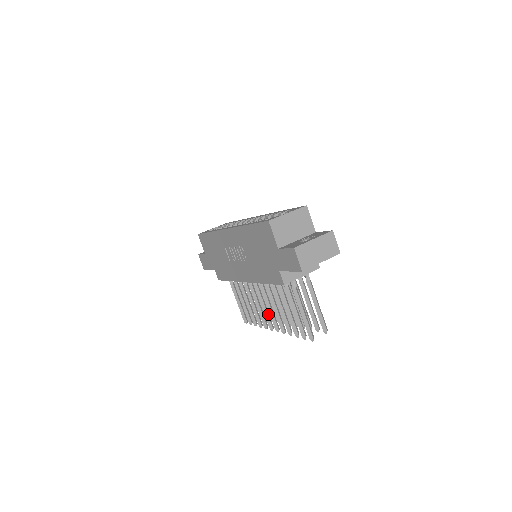
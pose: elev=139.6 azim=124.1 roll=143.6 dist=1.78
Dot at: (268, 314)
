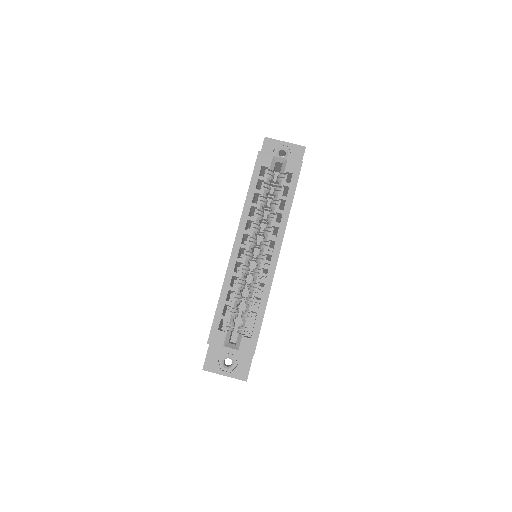
Dot at: occluded
